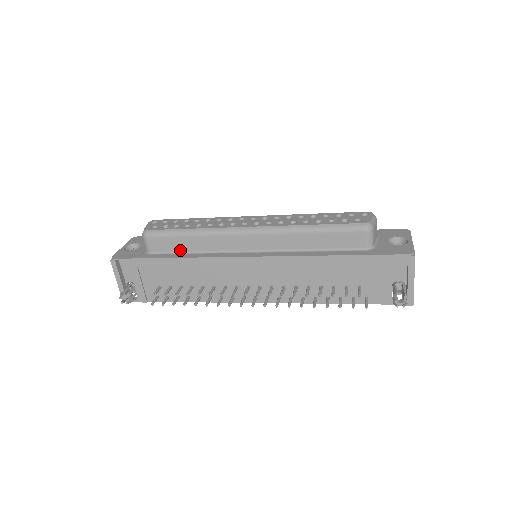
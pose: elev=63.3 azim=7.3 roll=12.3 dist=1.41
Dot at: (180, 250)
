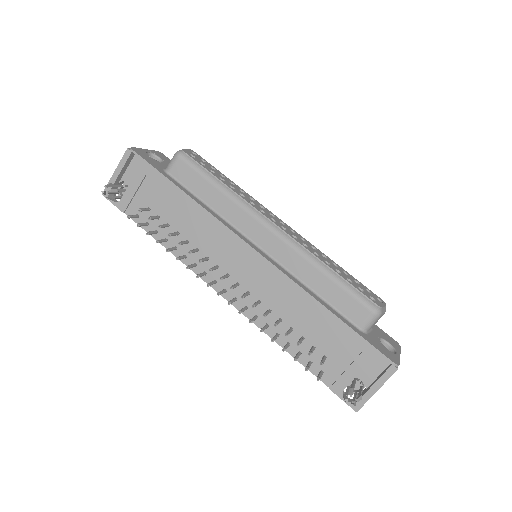
Dot at: (197, 193)
